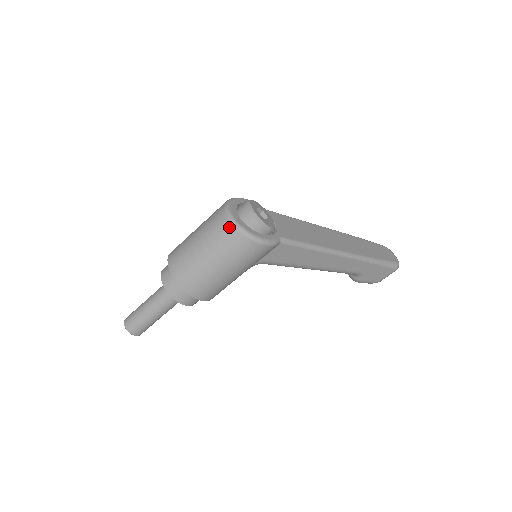
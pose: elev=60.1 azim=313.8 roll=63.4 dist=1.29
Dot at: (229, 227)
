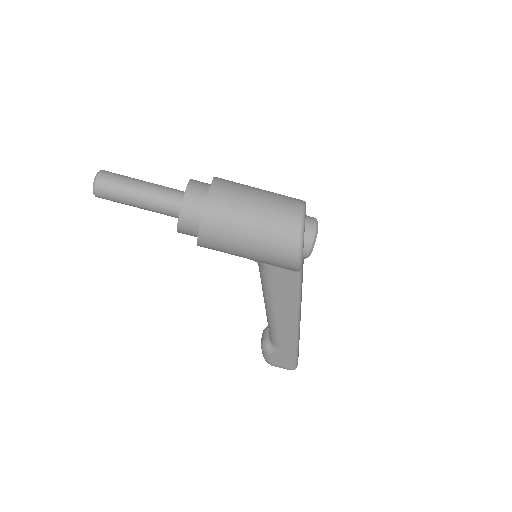
Dot at: (296, 220)
